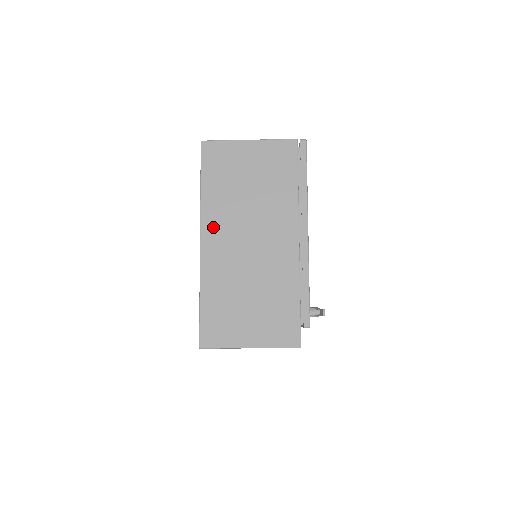
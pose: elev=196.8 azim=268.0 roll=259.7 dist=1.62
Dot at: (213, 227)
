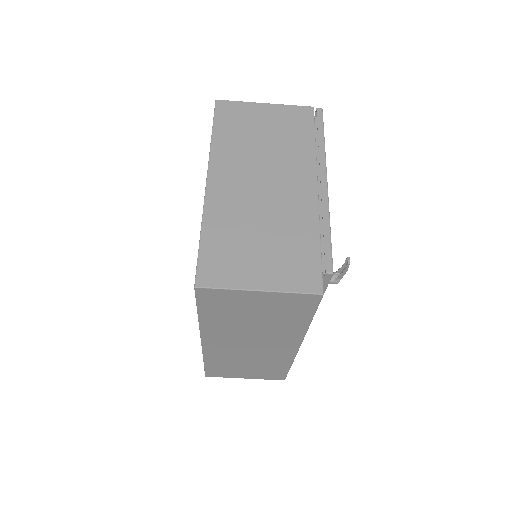
Dot at: (222, 169)
